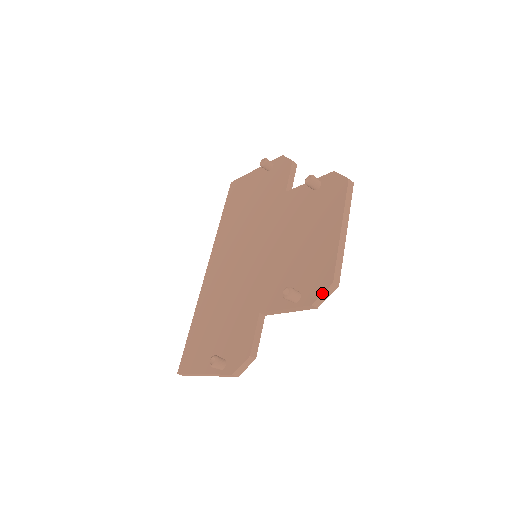
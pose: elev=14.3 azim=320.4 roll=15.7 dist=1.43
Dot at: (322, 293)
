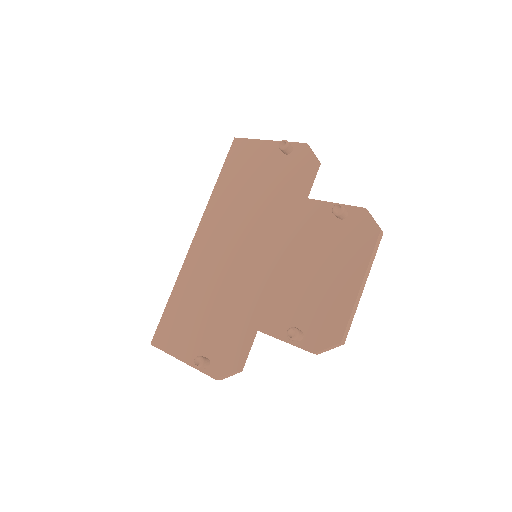
Dot at: (327, 347)
